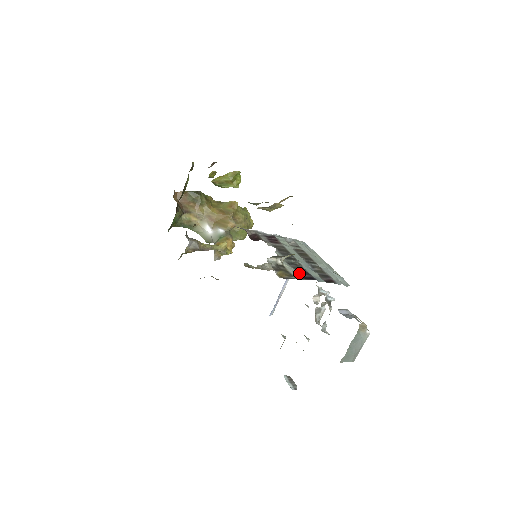
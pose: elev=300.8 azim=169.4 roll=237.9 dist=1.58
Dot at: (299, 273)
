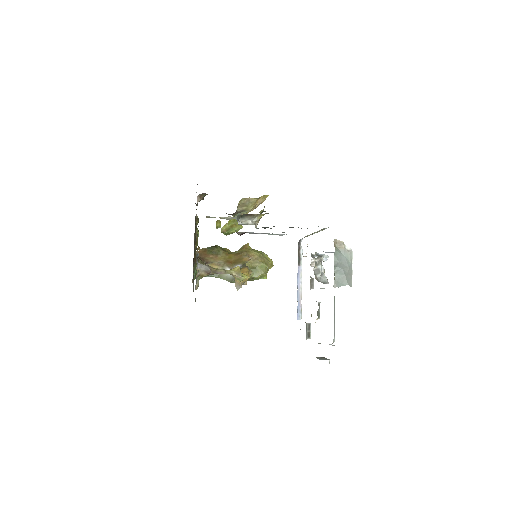
Dot at: occluded
